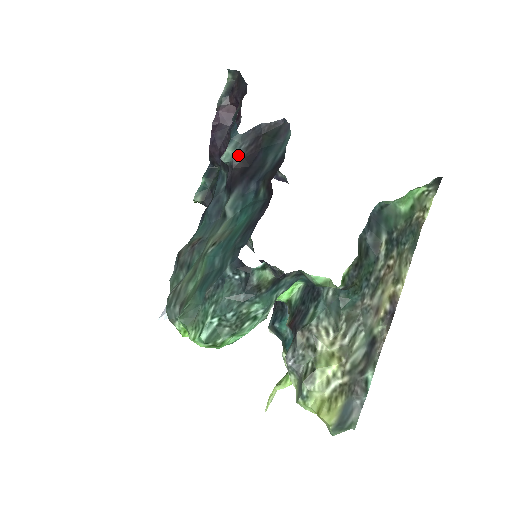
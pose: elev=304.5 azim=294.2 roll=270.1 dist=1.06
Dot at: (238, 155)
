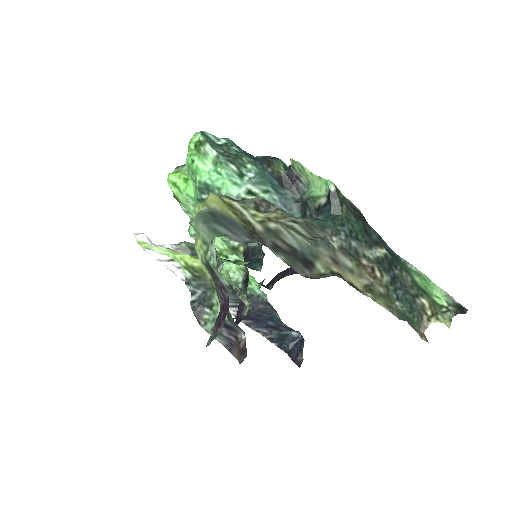
Dot at: occluded
